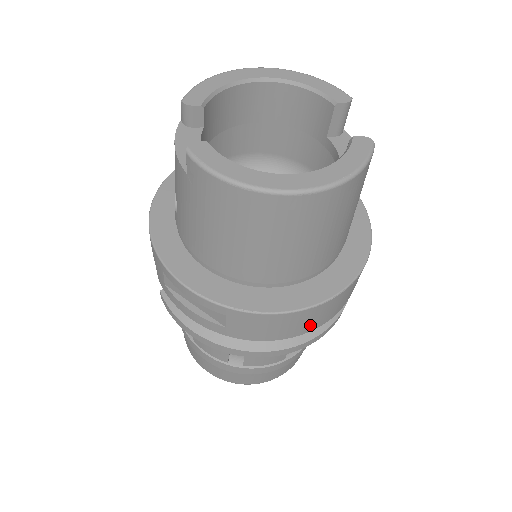
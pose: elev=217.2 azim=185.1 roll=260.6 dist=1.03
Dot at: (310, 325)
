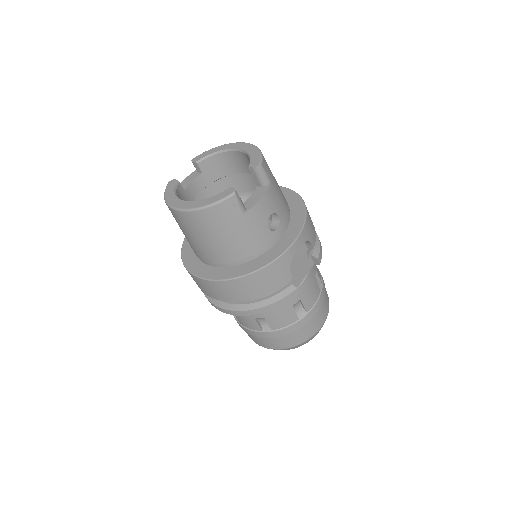
Dot at: (226, 296)
